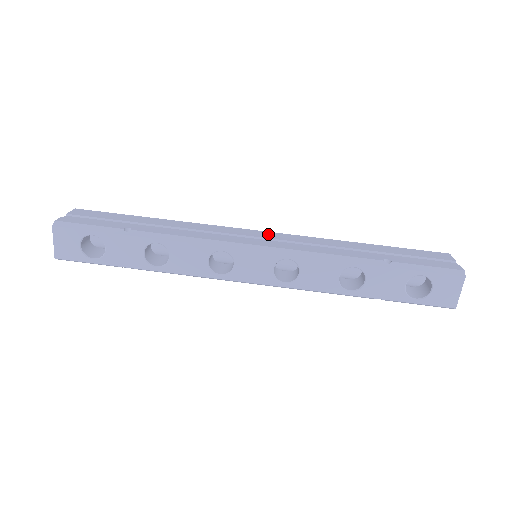
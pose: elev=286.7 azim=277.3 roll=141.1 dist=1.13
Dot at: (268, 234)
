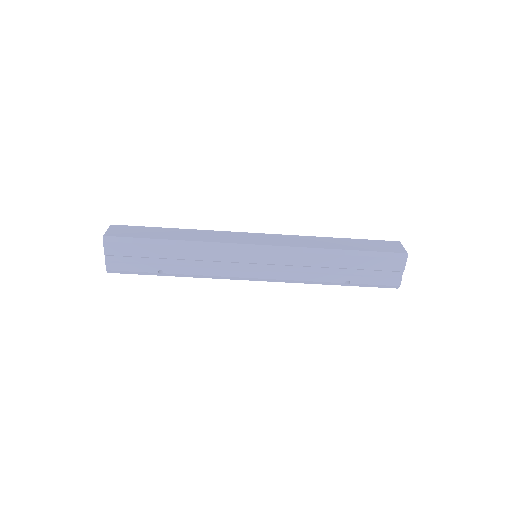
Dot at: (264, 256)
